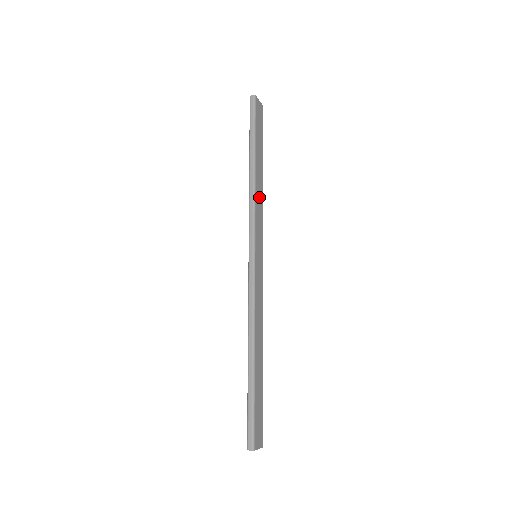
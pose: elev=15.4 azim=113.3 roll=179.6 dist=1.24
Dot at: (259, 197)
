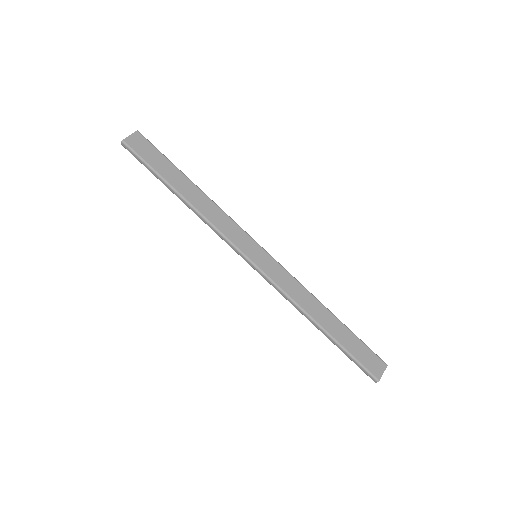
Dot at: (212, 213)
